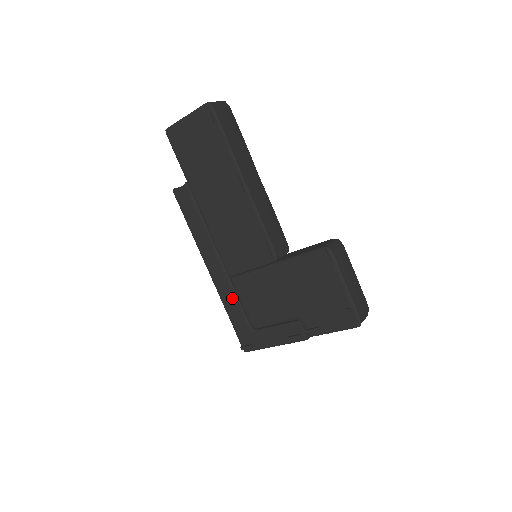
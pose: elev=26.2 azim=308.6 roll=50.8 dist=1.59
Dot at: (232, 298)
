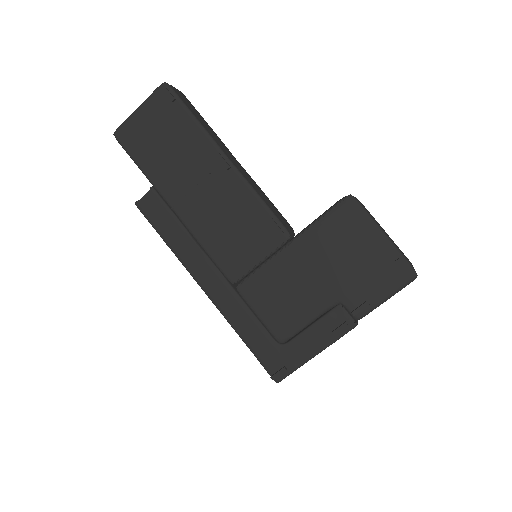
Dot at: (243, 313)
